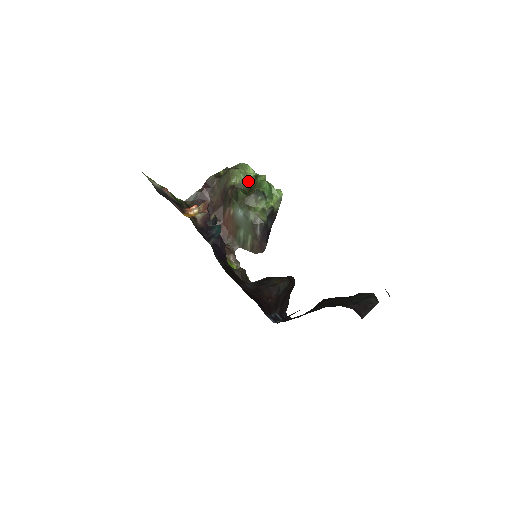
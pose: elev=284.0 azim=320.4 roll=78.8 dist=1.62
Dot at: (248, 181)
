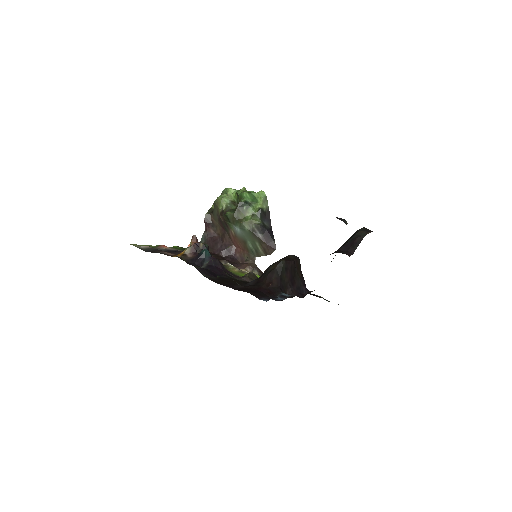
Dot at: (234, 200)
